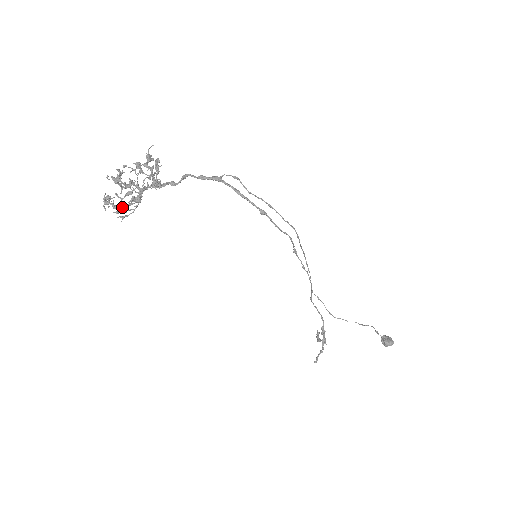
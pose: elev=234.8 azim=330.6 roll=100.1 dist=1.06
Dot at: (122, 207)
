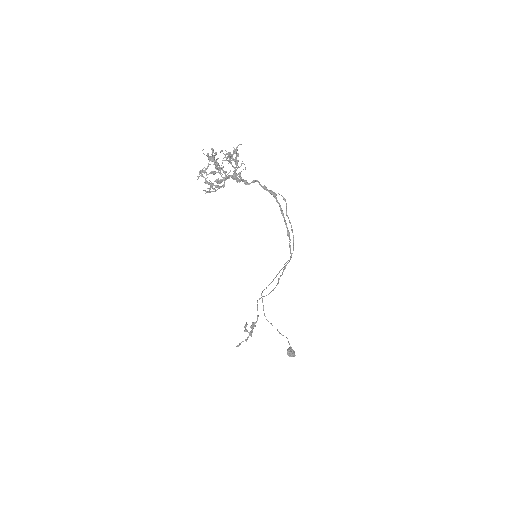
Dot at: (212, 185)
